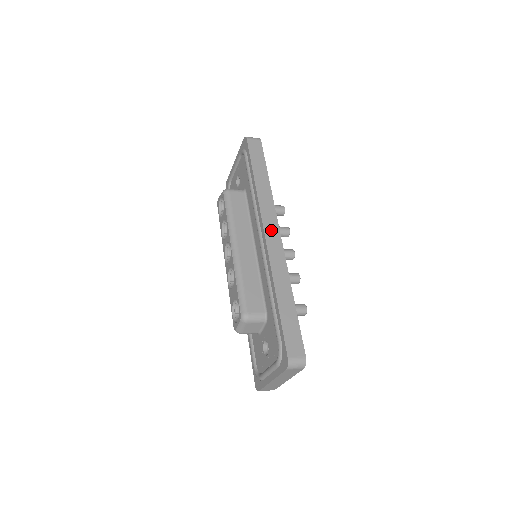
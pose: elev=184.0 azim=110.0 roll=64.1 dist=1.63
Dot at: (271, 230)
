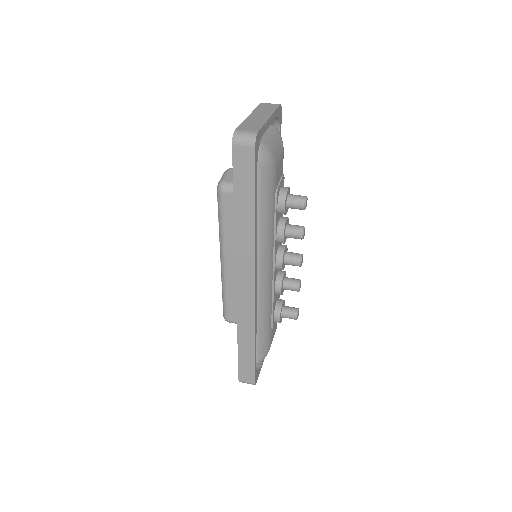
Dot at: (244, 281)
